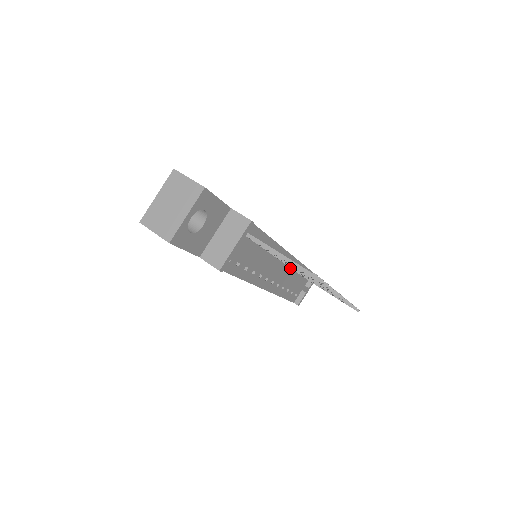
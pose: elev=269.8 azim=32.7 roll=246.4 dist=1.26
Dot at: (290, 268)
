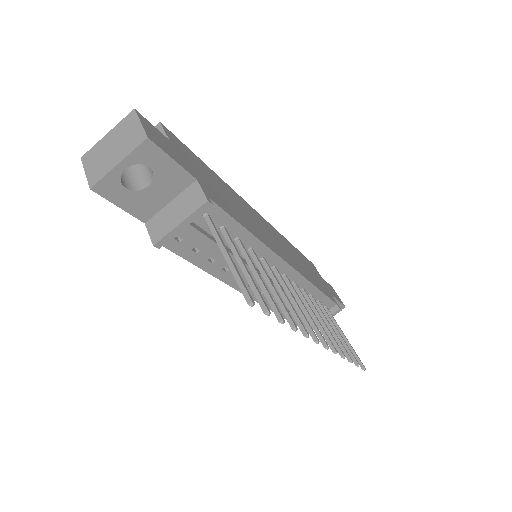
Dot at: (294, 285)
